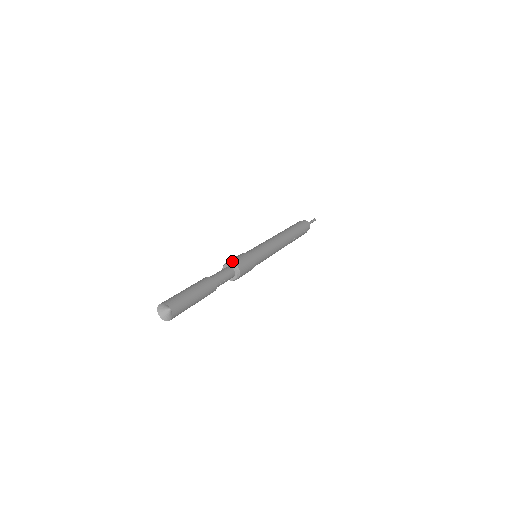
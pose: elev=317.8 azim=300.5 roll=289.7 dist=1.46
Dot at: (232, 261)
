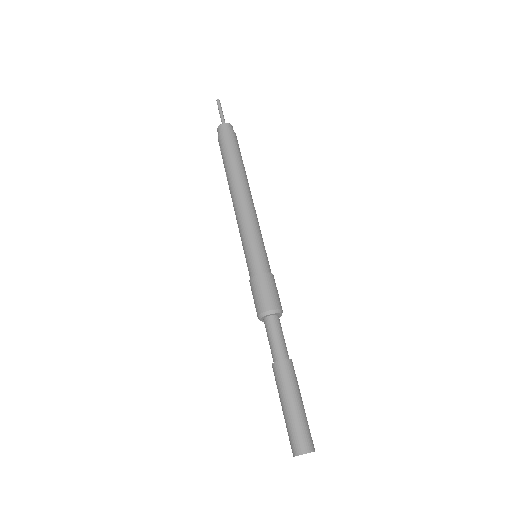
Dot at: (270, 309)
